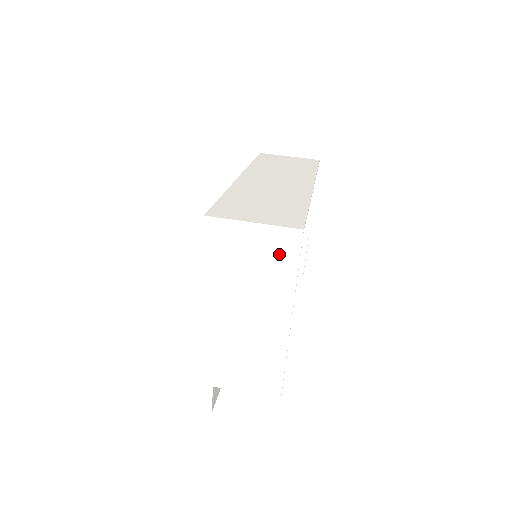
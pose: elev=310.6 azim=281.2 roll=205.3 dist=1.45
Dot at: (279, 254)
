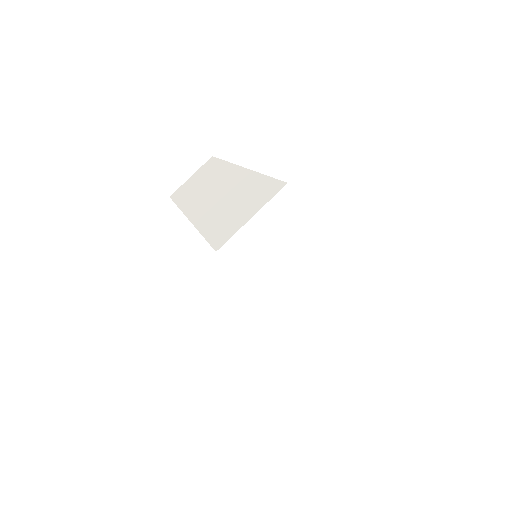
Dot at: (290, 218)
